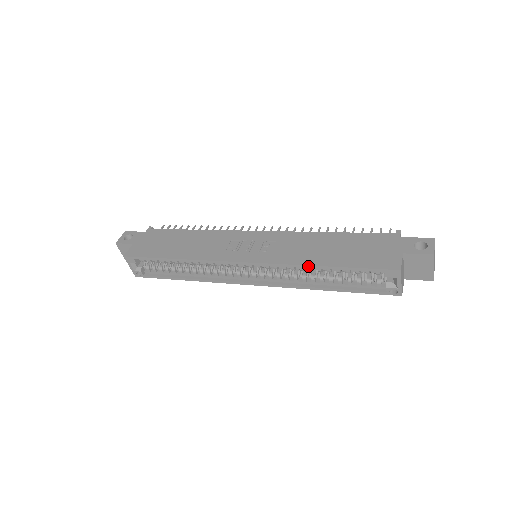
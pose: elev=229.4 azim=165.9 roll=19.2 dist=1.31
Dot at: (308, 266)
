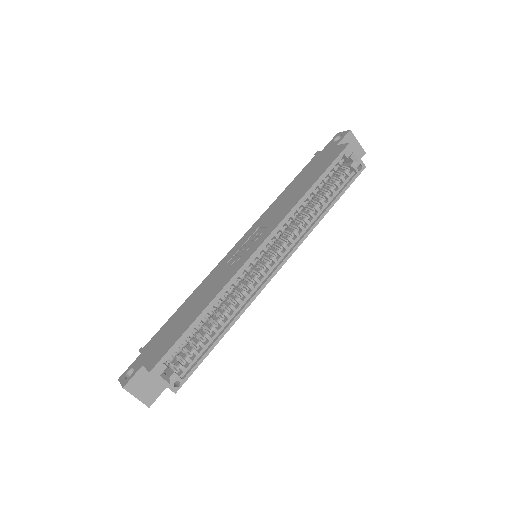
Dot at: (302, 199)
